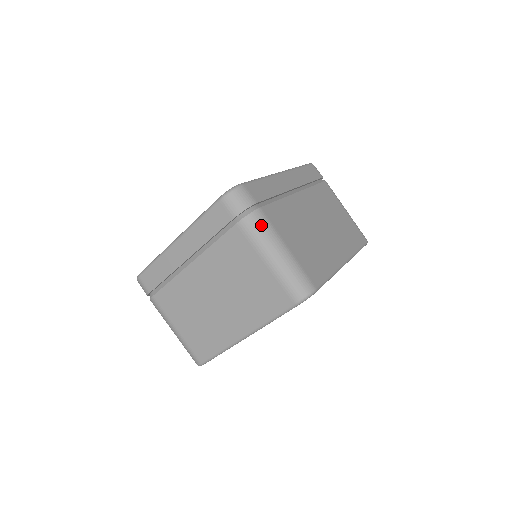
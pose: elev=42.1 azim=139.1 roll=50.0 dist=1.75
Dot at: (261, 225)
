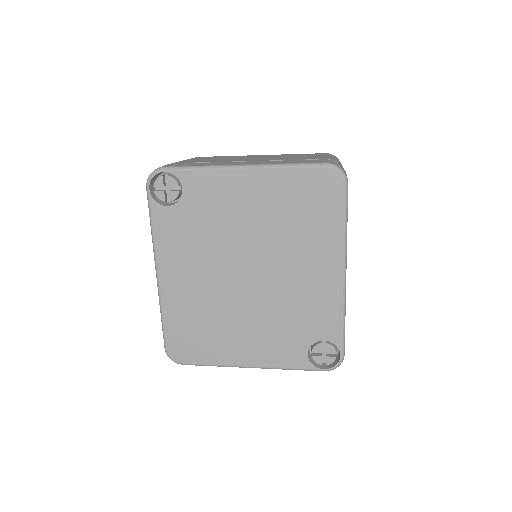
Dot at: occluded
